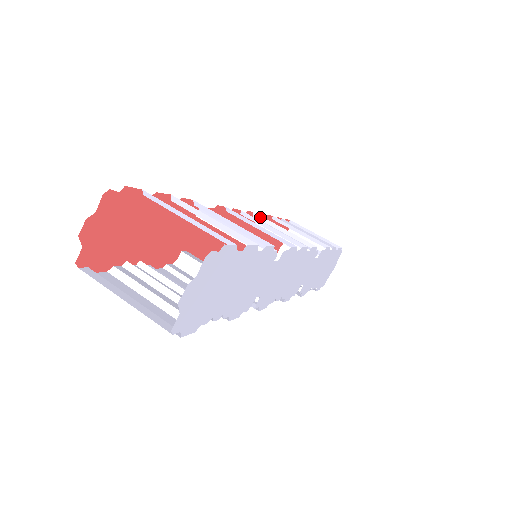
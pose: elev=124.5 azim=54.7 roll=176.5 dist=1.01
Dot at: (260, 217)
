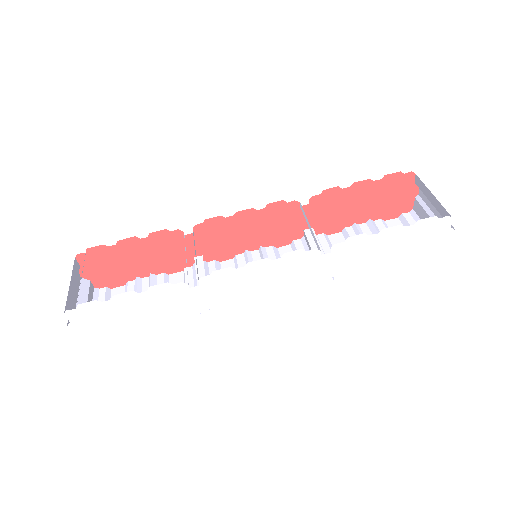
Dot at: occluded
